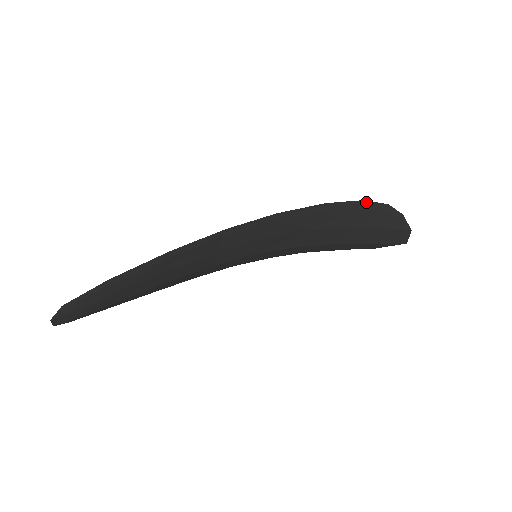
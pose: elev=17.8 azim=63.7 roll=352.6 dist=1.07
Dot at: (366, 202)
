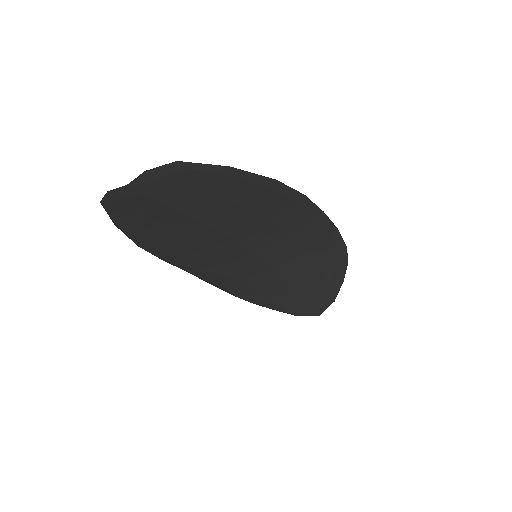
Dot at: (345, 250)
